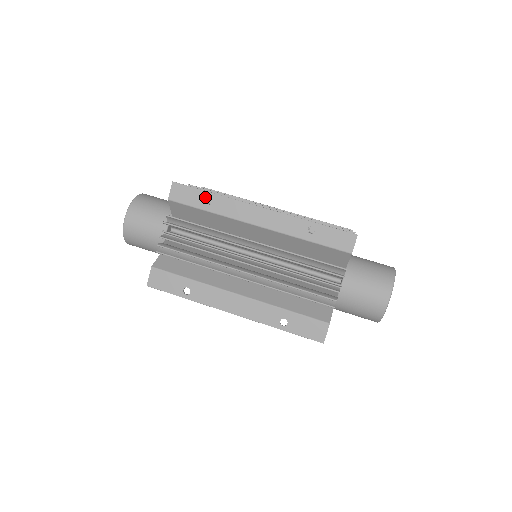
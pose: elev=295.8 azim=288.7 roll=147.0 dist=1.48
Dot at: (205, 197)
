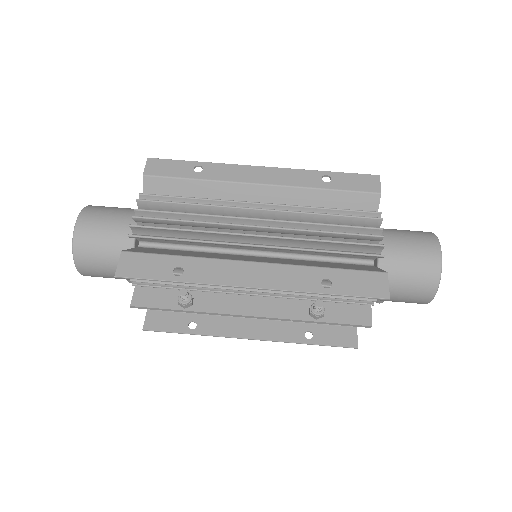
Dot at: (191, 166)
